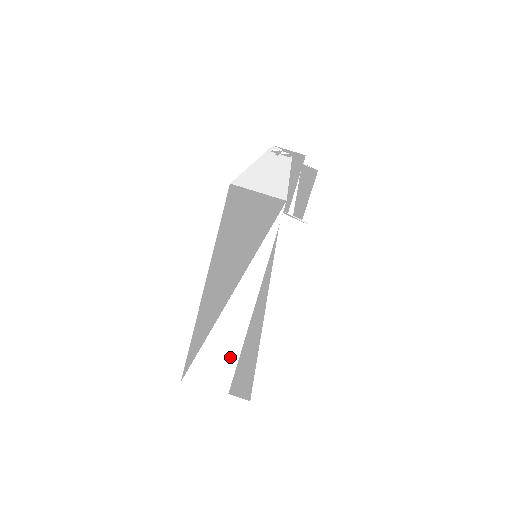
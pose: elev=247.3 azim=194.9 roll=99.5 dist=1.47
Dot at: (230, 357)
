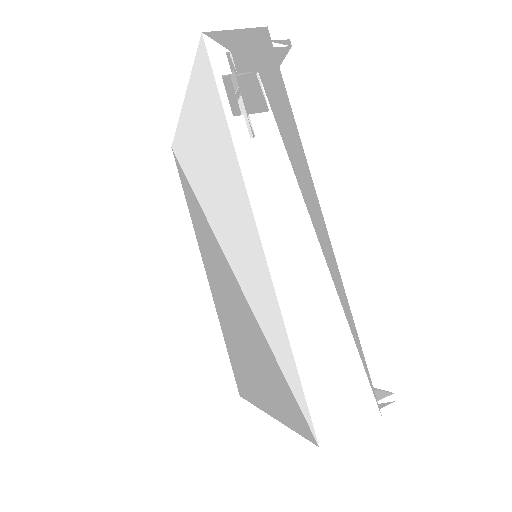
Dot at: occluded
